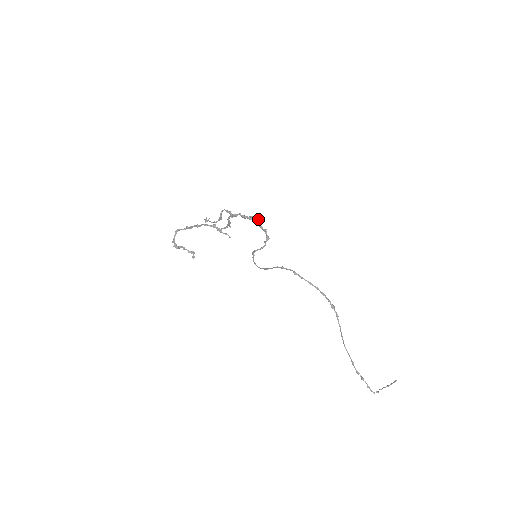
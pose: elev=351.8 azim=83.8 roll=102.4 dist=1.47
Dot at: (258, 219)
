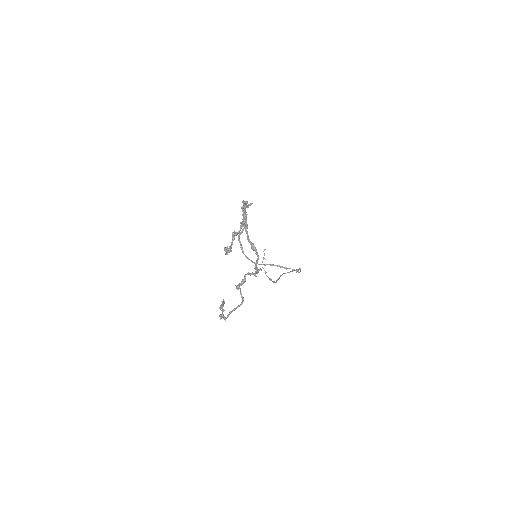
Dot at: occluded
